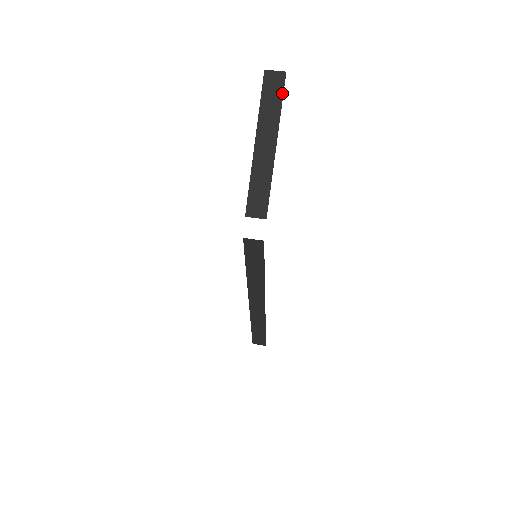
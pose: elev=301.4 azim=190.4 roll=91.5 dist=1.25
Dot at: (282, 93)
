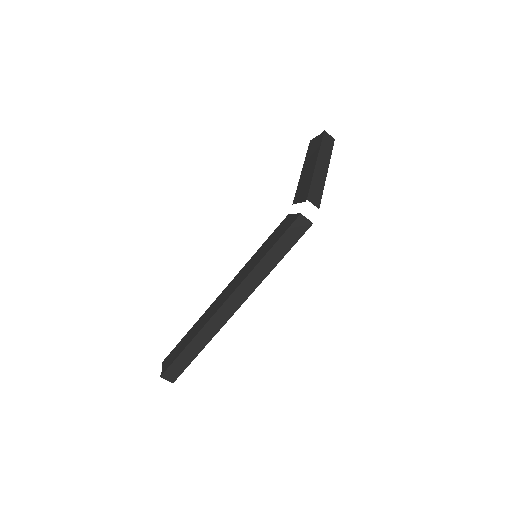
Dot at: (332, 148)
